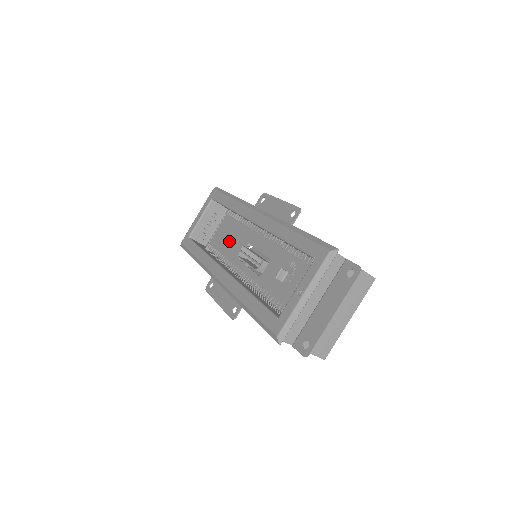
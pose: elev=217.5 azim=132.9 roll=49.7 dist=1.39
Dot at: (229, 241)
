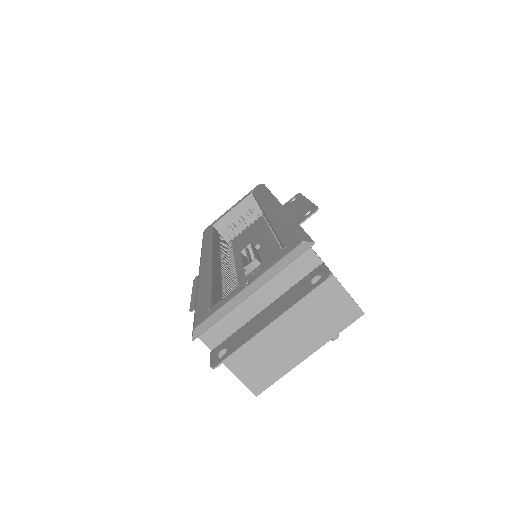
Dot at: (246, 240)
